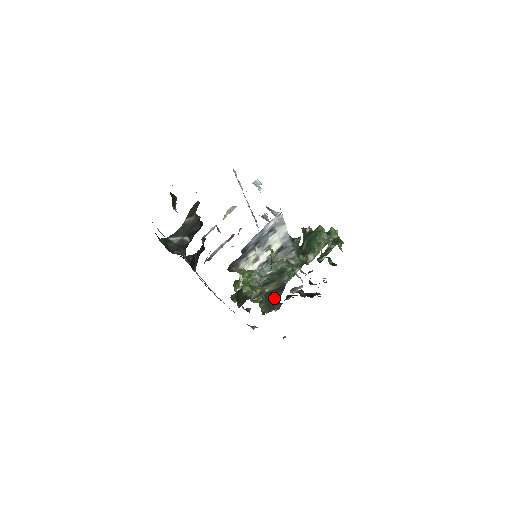
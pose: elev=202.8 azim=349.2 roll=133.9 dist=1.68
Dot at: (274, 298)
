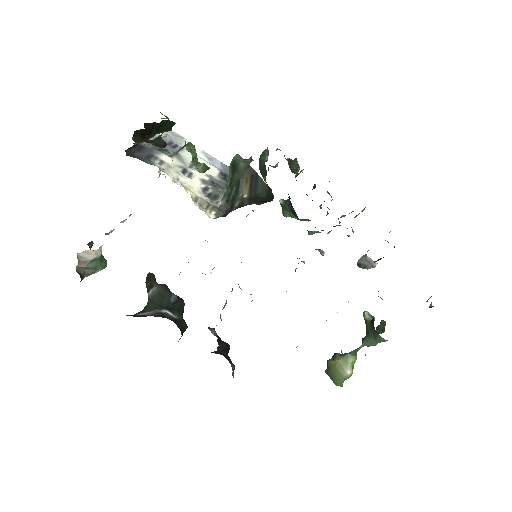
Dot at: (263, 193)
